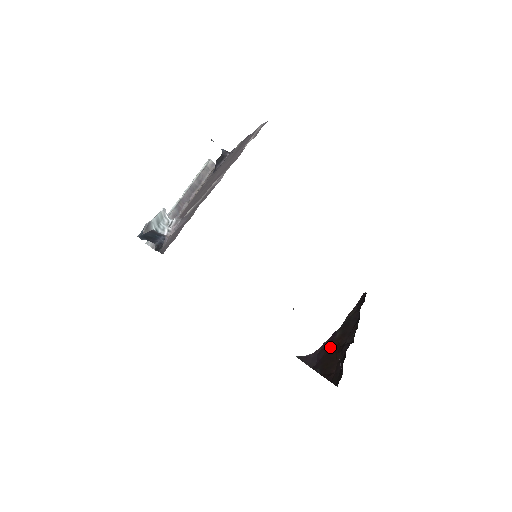
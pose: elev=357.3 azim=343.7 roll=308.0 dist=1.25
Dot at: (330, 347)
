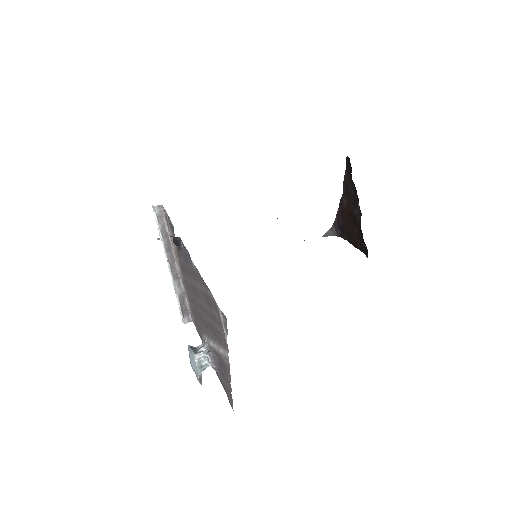
Dot at: (344, 215)
